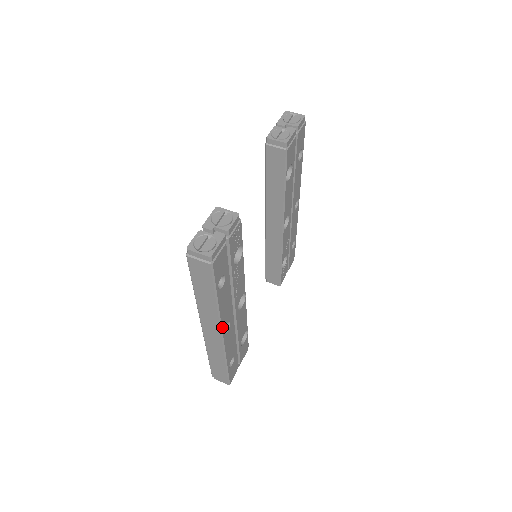
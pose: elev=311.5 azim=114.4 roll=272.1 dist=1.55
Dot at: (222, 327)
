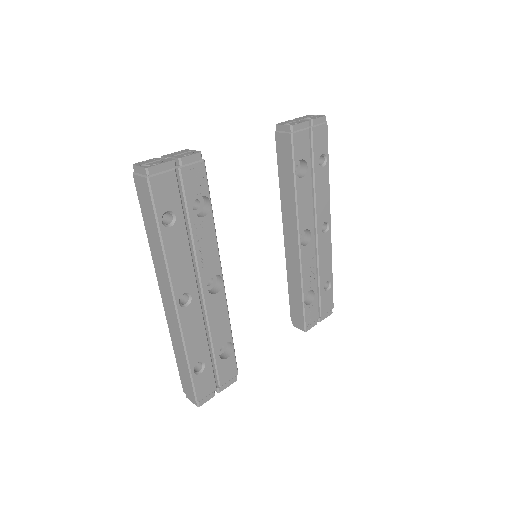
Dot at: (174, 290)
